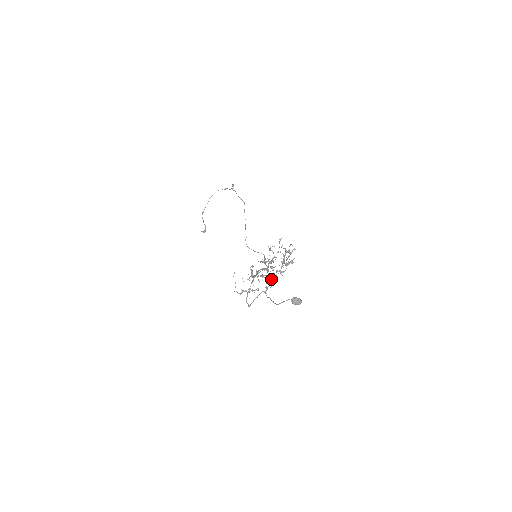
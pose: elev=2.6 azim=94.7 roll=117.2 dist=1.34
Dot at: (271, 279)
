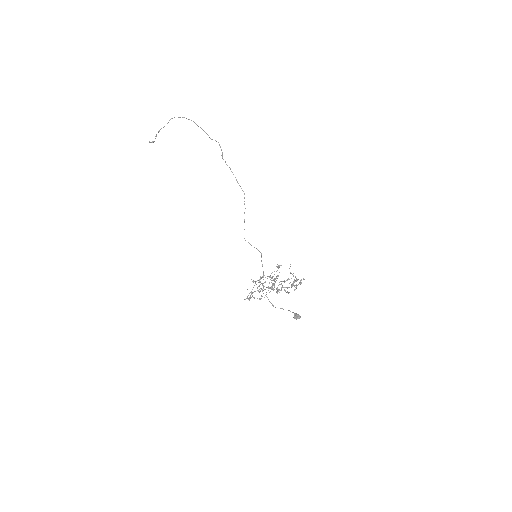
Dot at: (276, 292)
